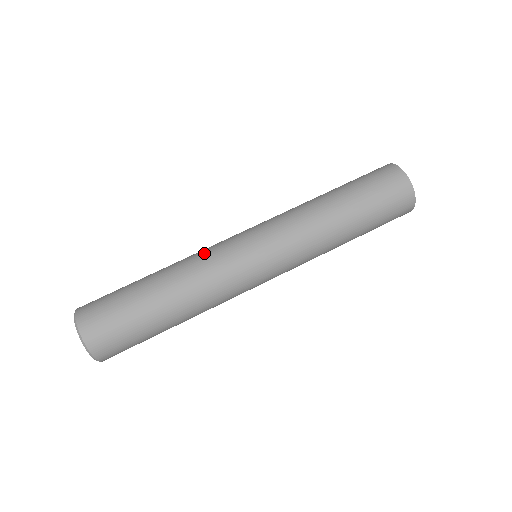
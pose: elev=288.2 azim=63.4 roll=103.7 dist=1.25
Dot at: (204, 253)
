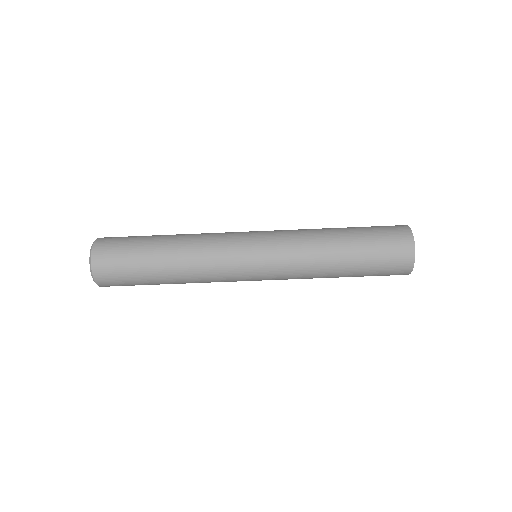
Dot at: (212, 239)
